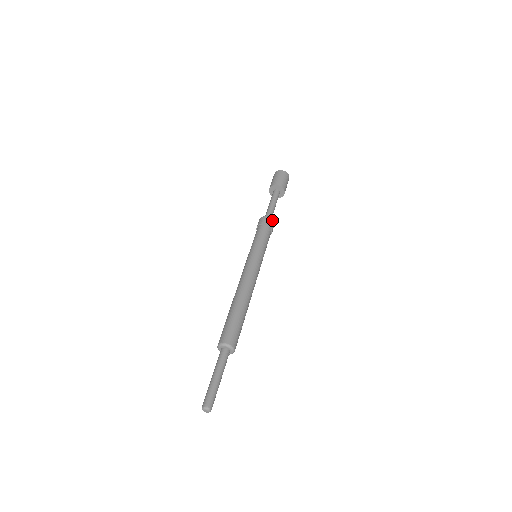
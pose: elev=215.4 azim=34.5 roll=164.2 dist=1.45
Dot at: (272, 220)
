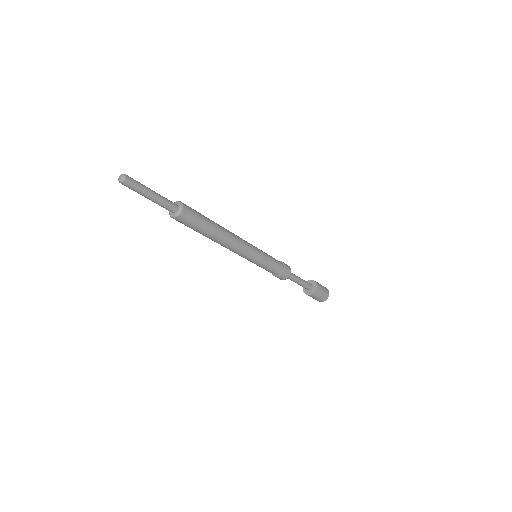
Dot at: (289, 267)
